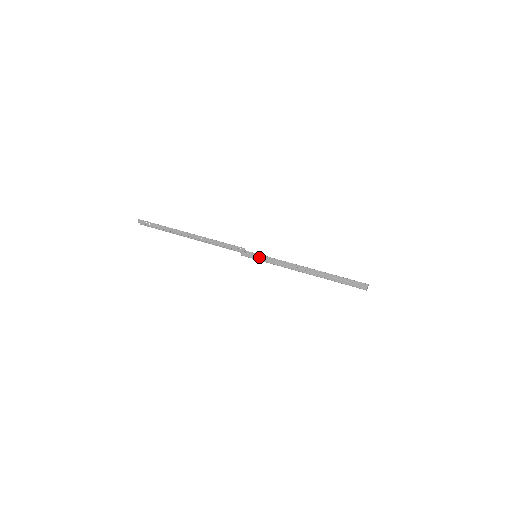
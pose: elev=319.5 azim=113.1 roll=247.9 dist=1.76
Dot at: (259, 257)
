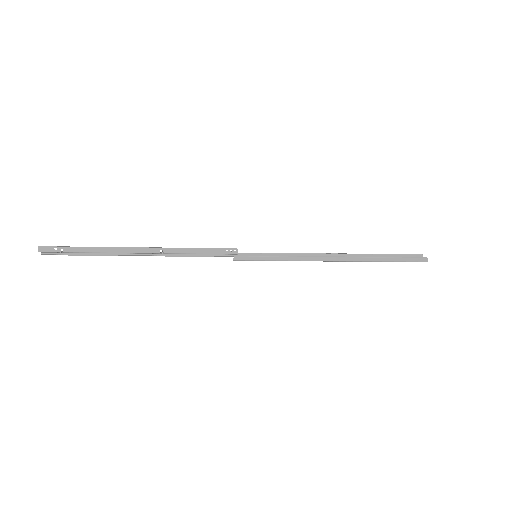
Dot at: (263, 256)
